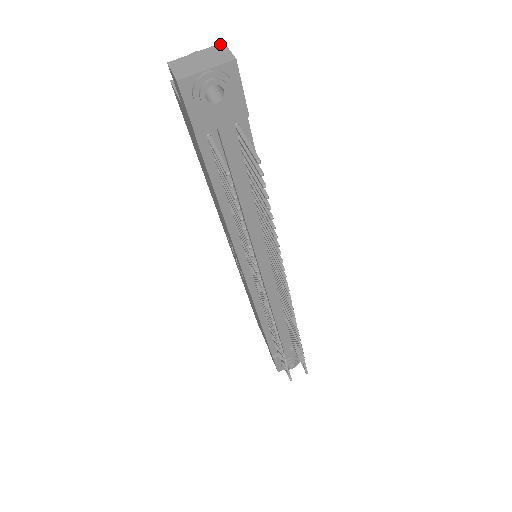
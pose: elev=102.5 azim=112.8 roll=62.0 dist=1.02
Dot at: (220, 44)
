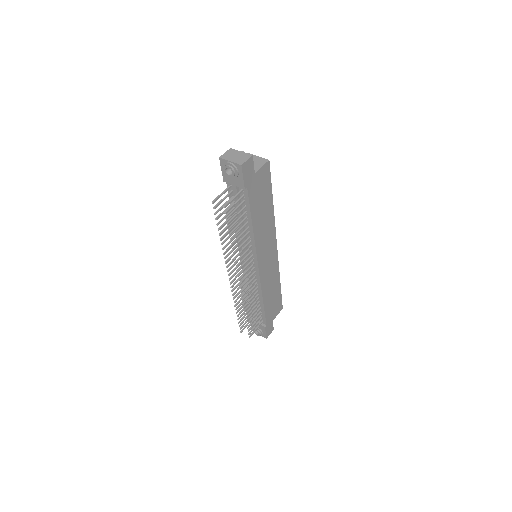
Dot at: (250, 155)
